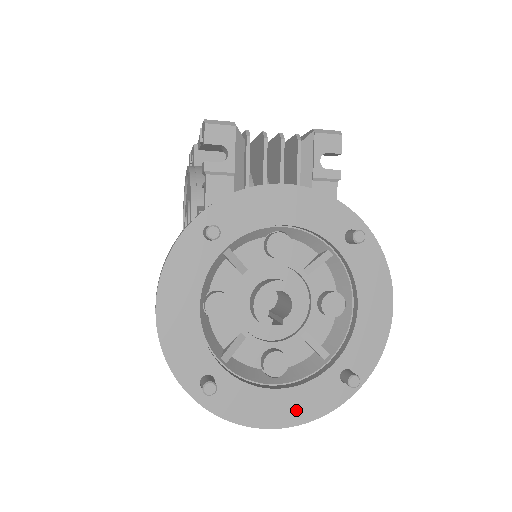
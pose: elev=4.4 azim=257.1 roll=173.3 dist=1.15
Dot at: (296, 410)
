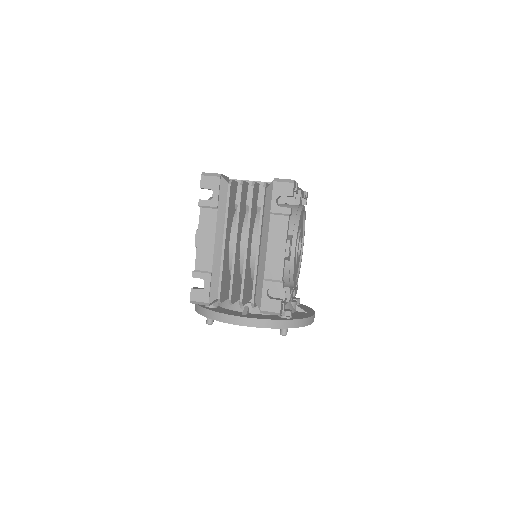
Dot at: occluded
